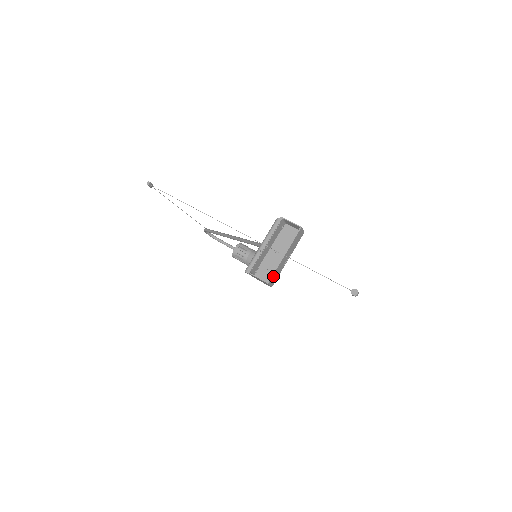
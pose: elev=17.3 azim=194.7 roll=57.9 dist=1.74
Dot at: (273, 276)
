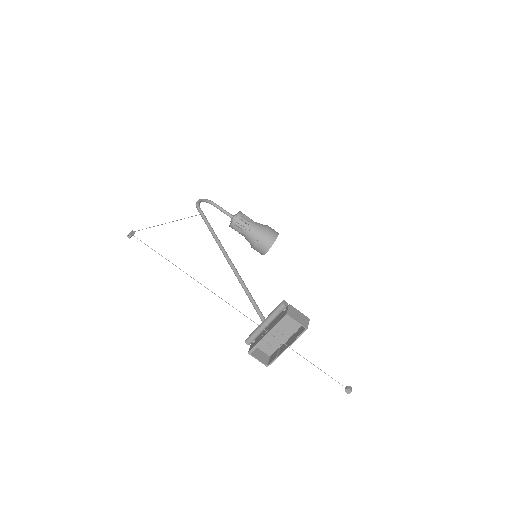
Dot at: (273, 360)
